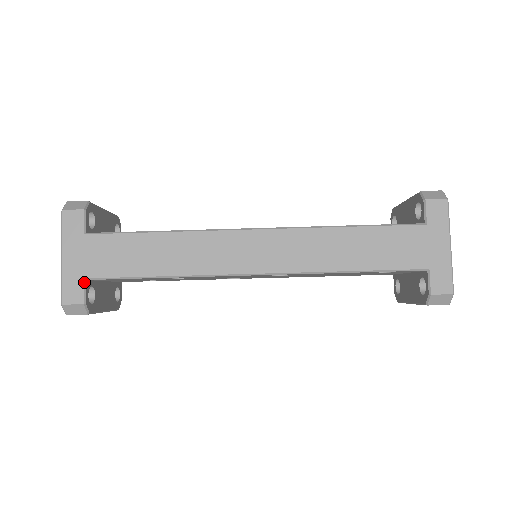
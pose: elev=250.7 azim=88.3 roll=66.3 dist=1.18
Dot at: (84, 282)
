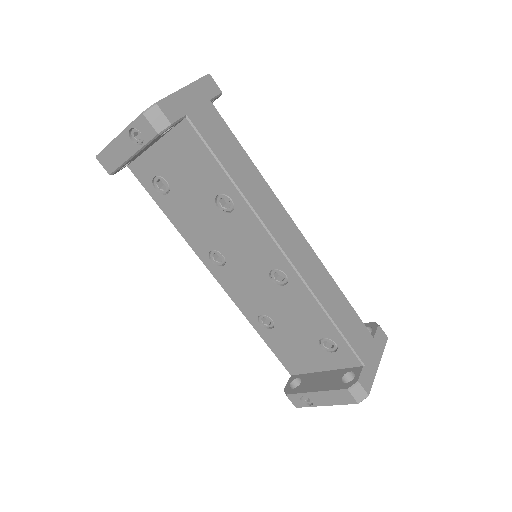
Dot at: (184, 116)
